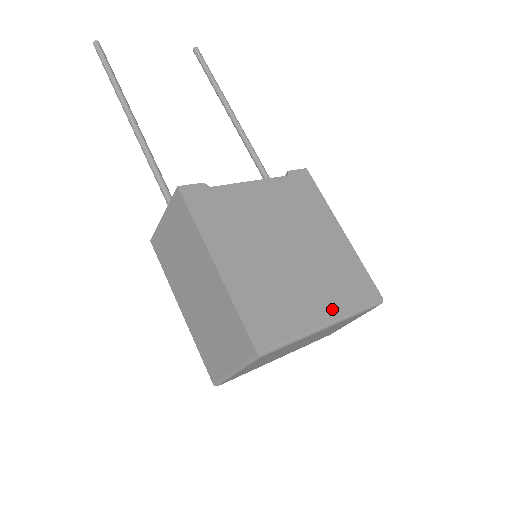
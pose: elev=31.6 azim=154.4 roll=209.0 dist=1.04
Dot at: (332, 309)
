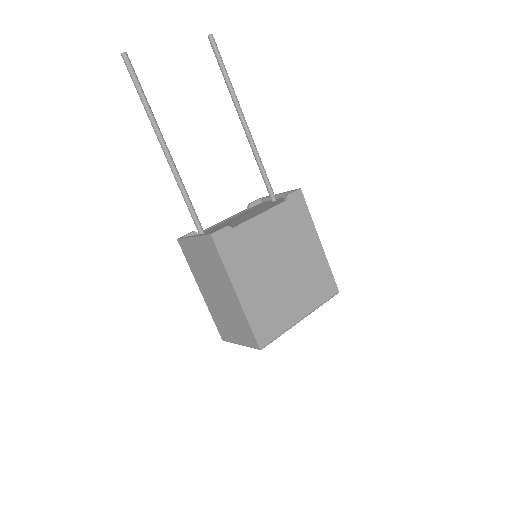
Dot at: (306, 308)
